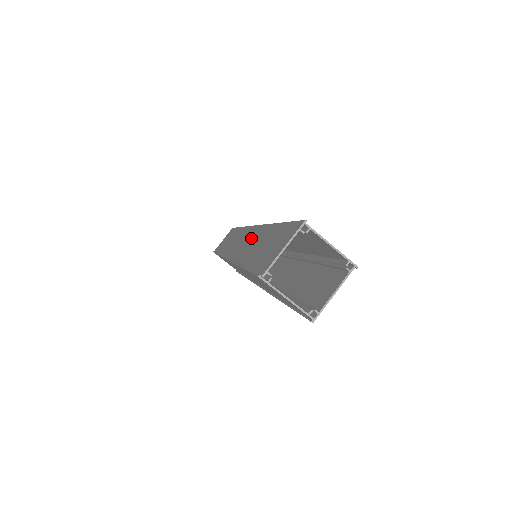
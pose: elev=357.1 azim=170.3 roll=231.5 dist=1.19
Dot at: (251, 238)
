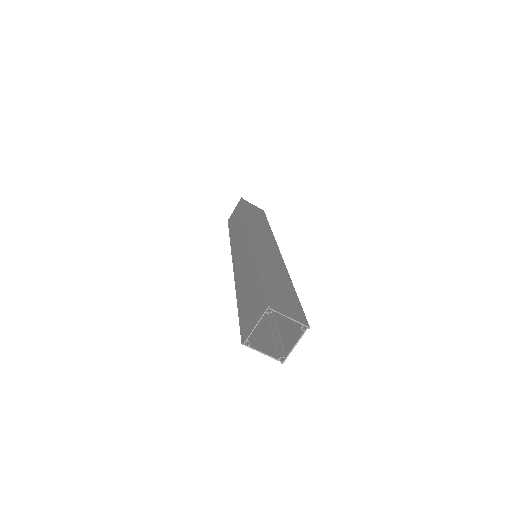
Dot at: (247, 259)
